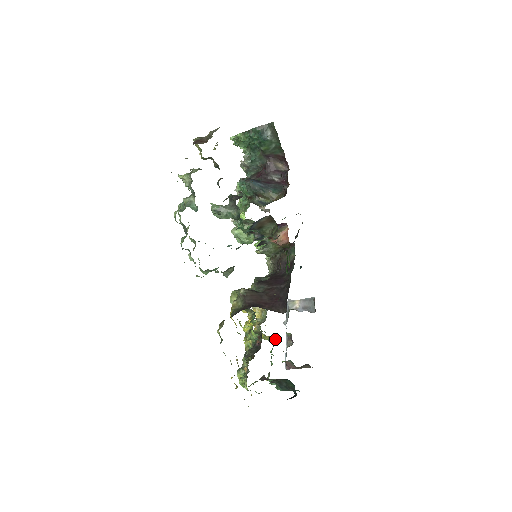
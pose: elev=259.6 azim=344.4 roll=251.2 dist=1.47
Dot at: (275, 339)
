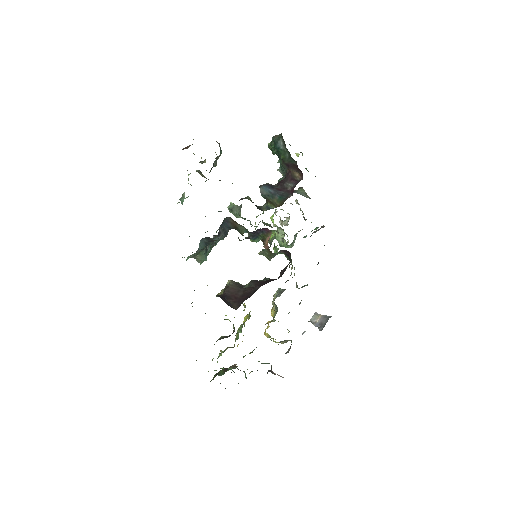
Dot at: occluded
